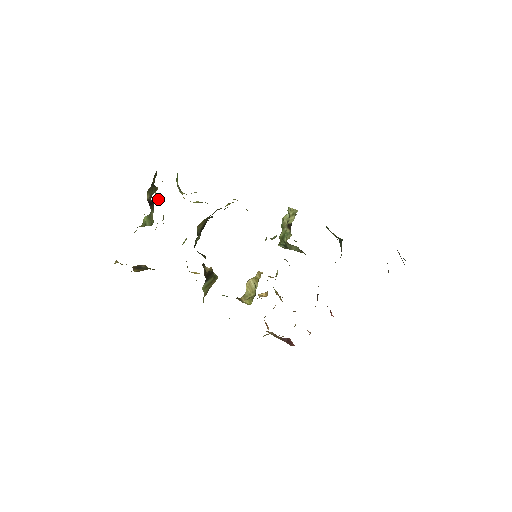
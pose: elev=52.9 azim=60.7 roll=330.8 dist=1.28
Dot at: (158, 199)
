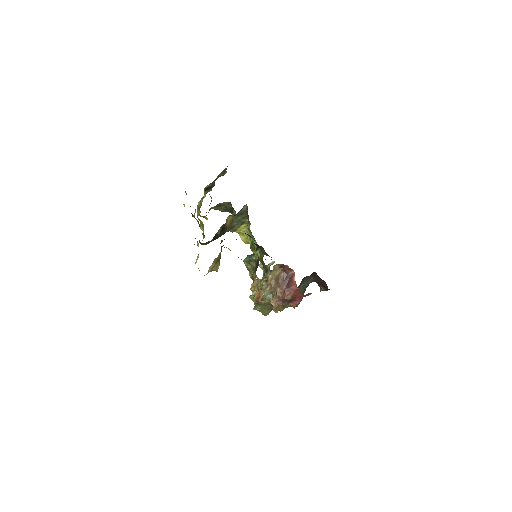
Dot at: occluded
